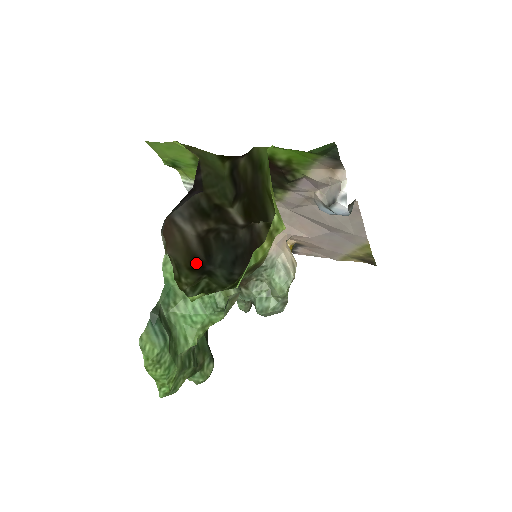
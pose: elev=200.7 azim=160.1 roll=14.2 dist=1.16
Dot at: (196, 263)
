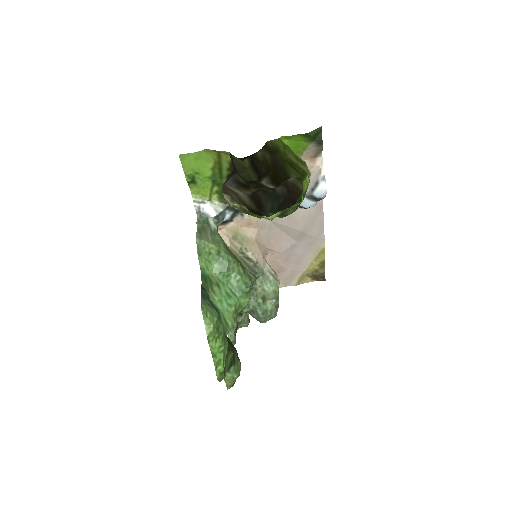
Dot at: (253, 212)
